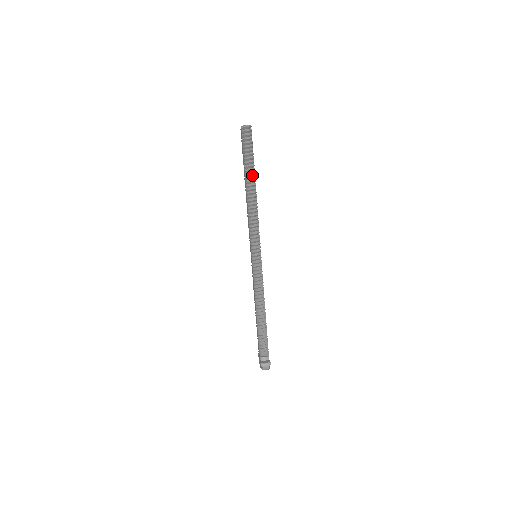
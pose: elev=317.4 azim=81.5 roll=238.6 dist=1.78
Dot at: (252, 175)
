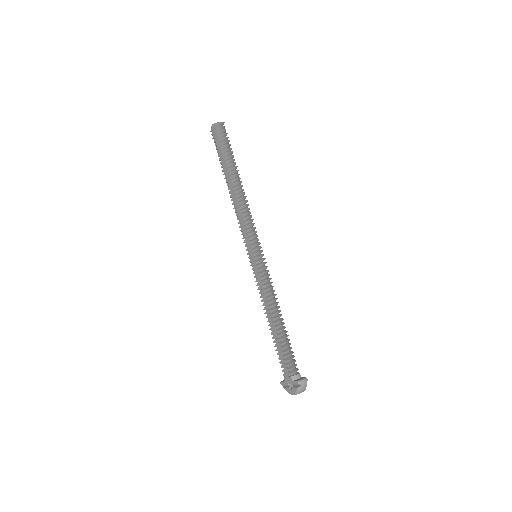
Dot at: (234, 169)
